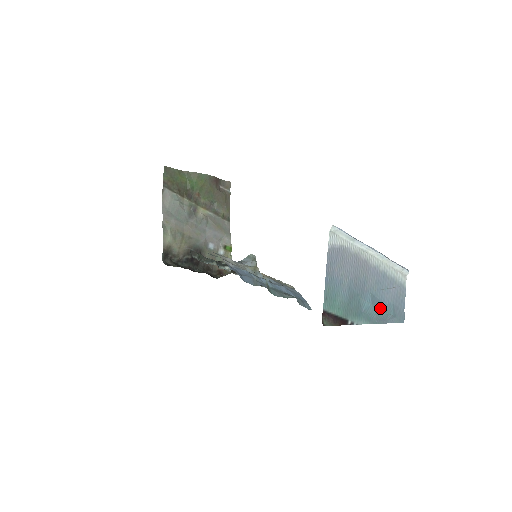
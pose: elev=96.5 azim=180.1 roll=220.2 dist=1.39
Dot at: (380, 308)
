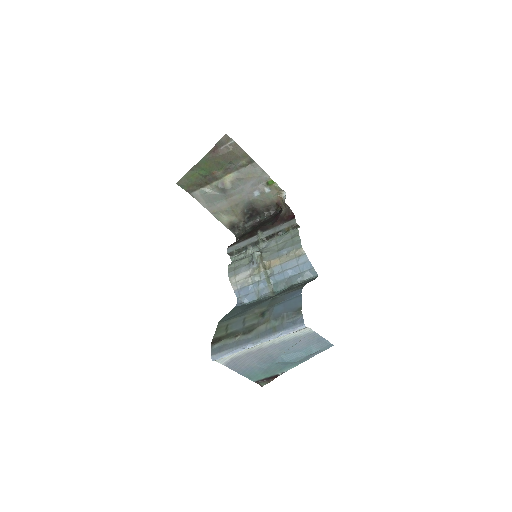
Dot at: (298, 357)
